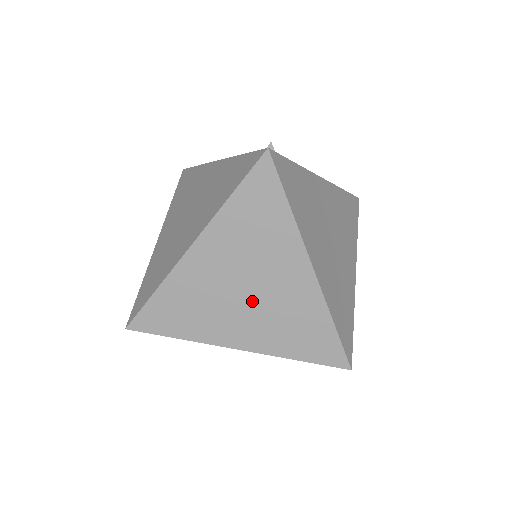
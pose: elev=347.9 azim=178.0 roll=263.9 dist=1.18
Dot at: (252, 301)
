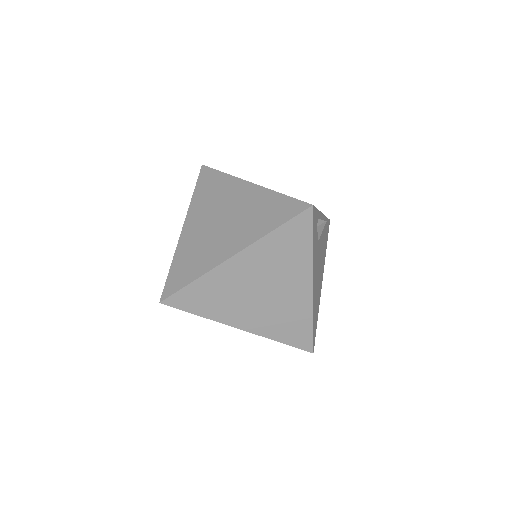
Dot at: (227, 223)
